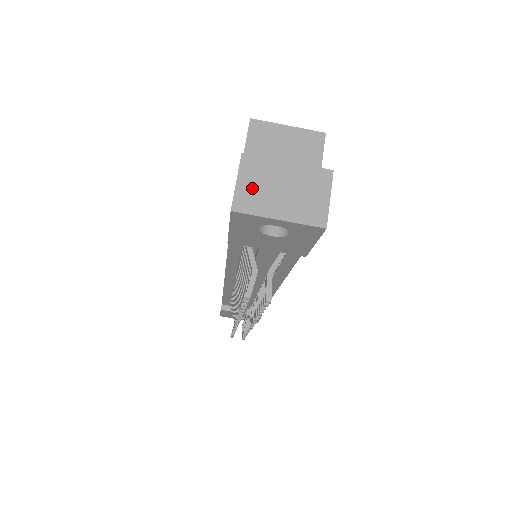
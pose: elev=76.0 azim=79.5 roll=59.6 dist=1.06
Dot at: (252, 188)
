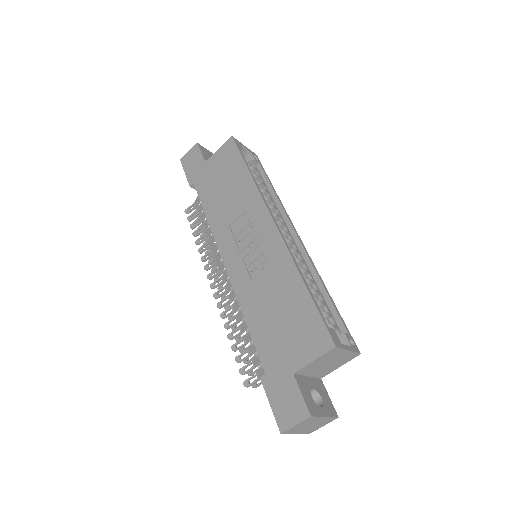
Dot at: (299, 427)
